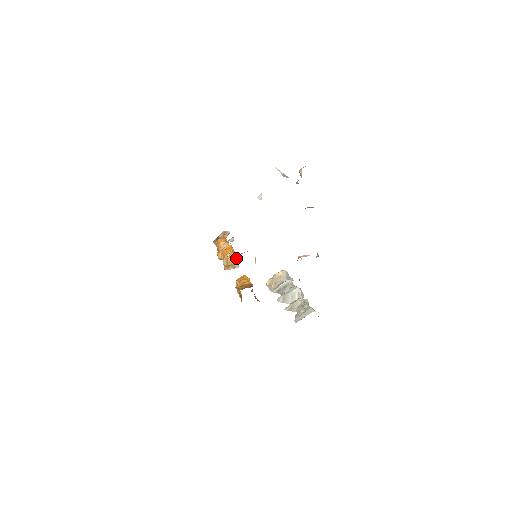
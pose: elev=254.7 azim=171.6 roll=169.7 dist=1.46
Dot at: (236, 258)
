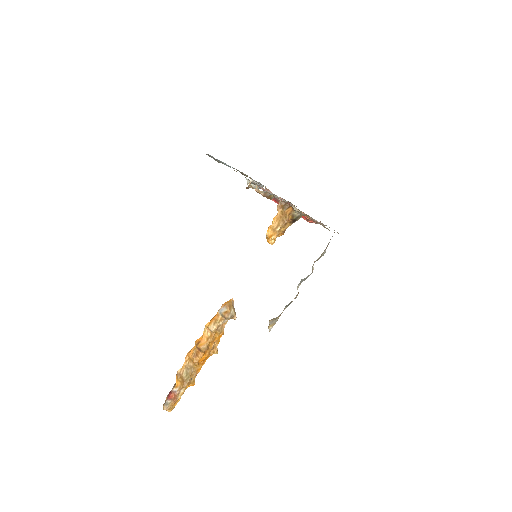
Dot at: occluded
